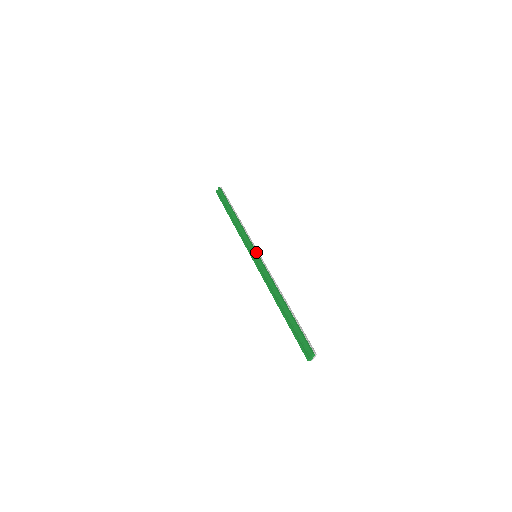
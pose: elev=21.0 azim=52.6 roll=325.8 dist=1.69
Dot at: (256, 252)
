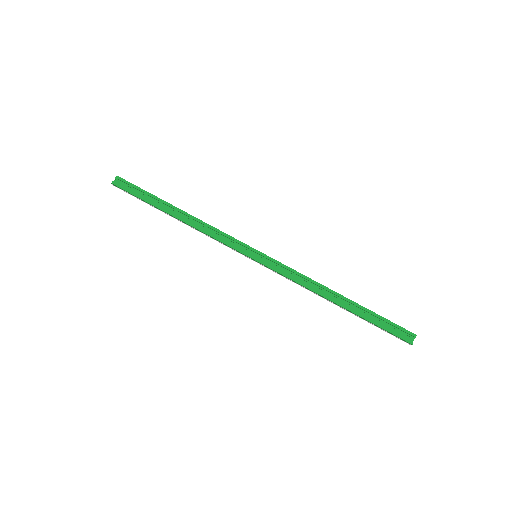
Dot at: occluded
